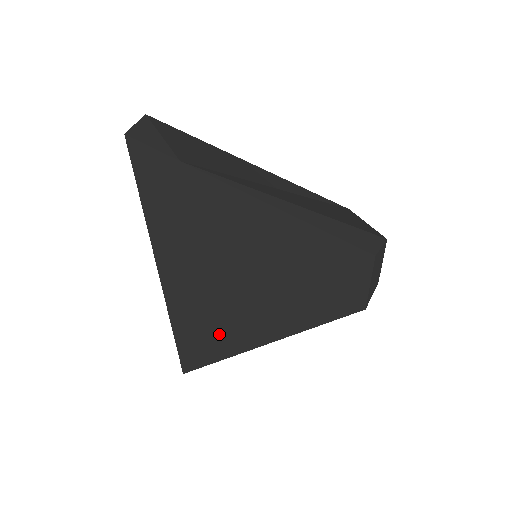
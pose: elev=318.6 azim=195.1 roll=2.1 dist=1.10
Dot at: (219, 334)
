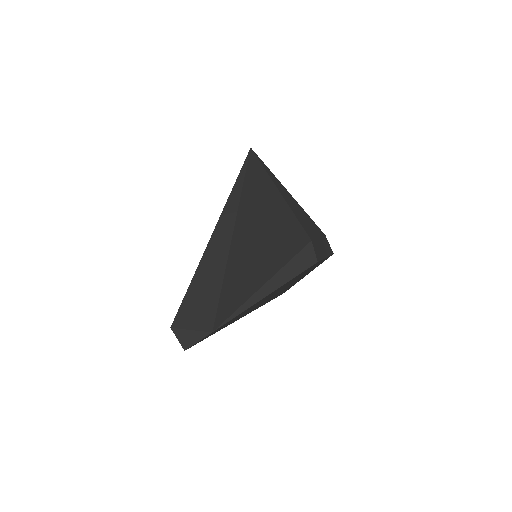
Dot at: occluded
